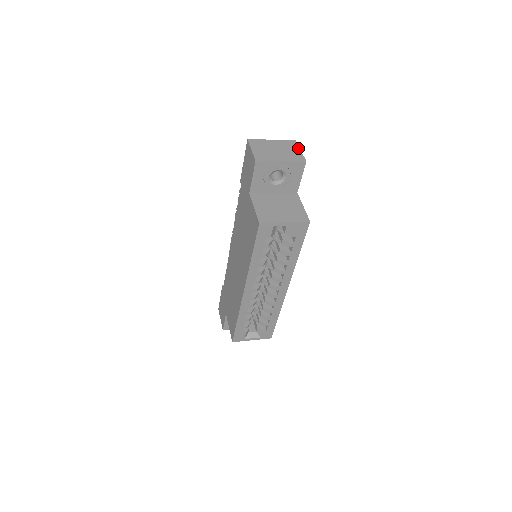
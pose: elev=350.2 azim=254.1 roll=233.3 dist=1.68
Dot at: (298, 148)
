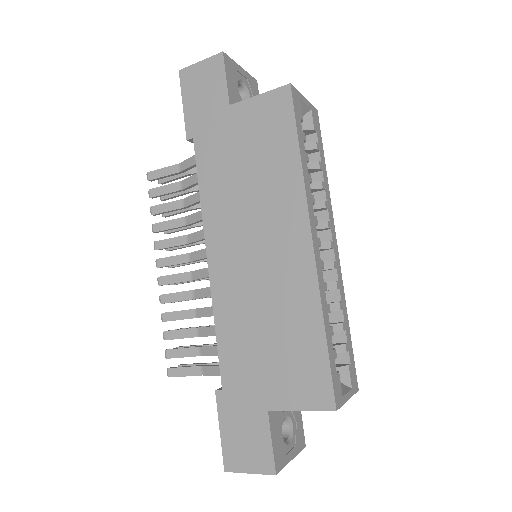
Dot at: occluded
